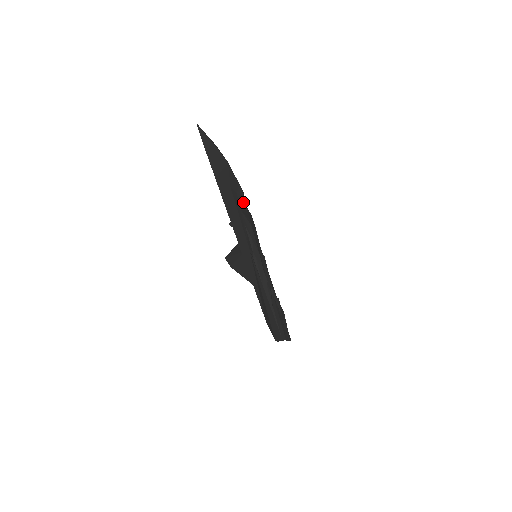
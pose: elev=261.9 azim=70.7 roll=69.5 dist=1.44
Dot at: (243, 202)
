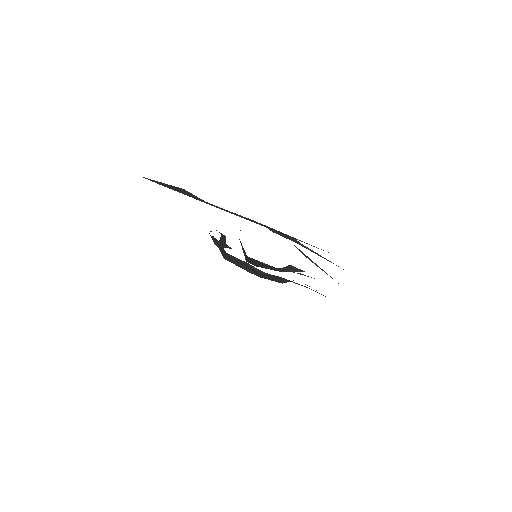
Dot at: occluded
